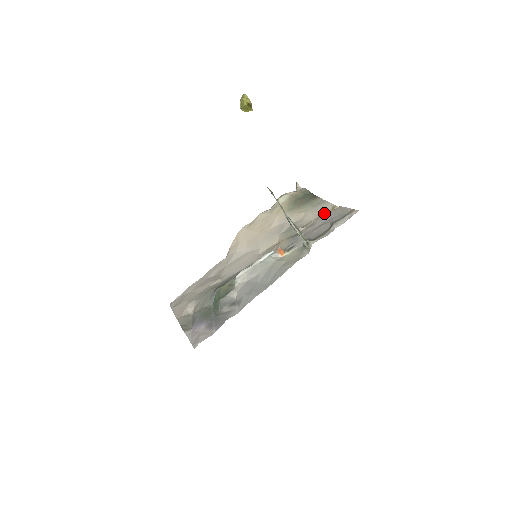
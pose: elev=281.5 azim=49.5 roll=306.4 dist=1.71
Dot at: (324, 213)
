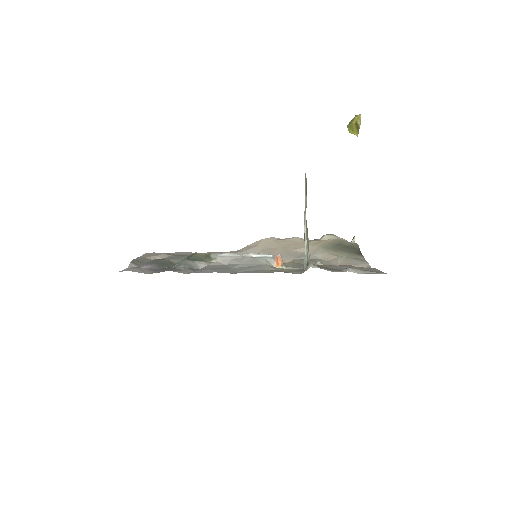
Dot at: (354, 266)
